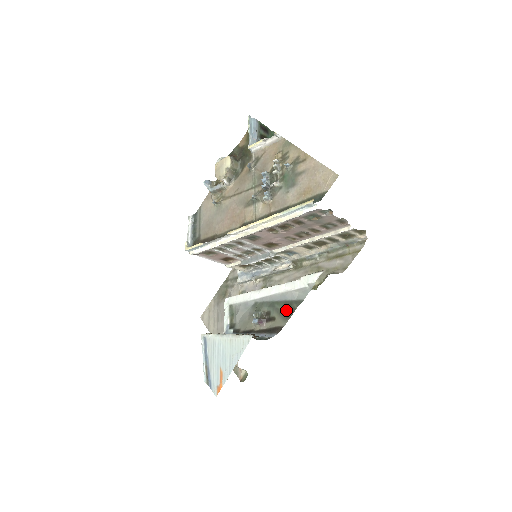
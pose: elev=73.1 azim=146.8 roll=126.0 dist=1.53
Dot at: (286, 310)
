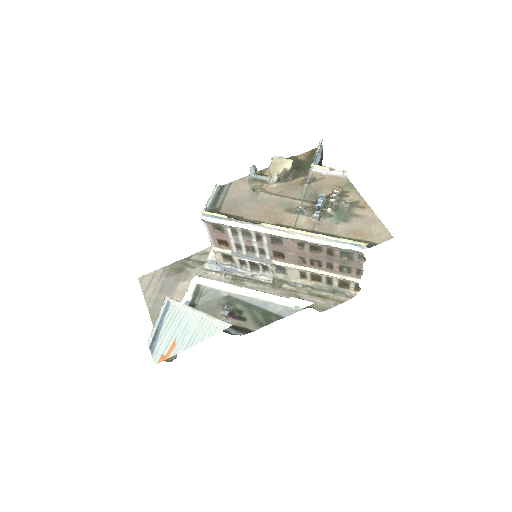
Dot at: (262, 318)
